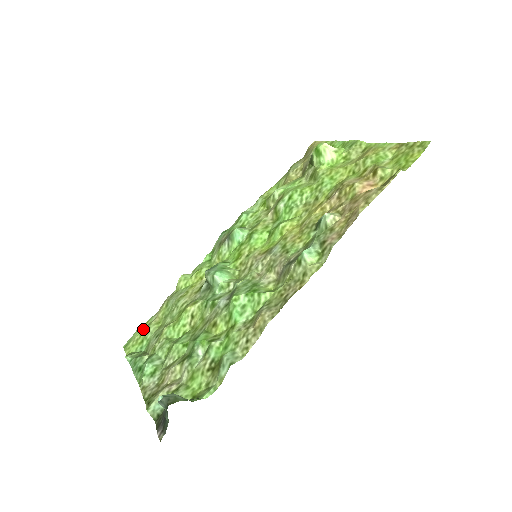
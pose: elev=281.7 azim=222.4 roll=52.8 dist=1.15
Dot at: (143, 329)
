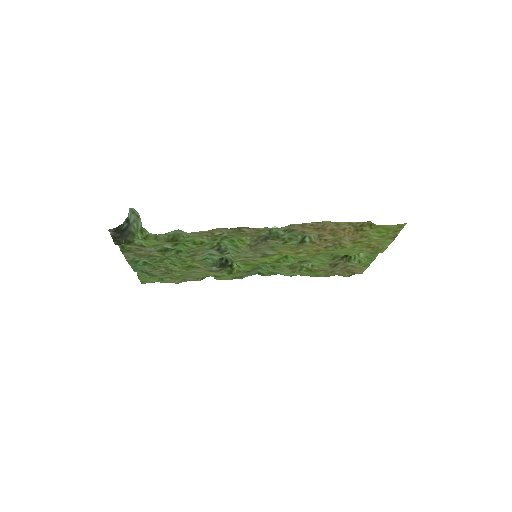
Dot at: (161, 278)
